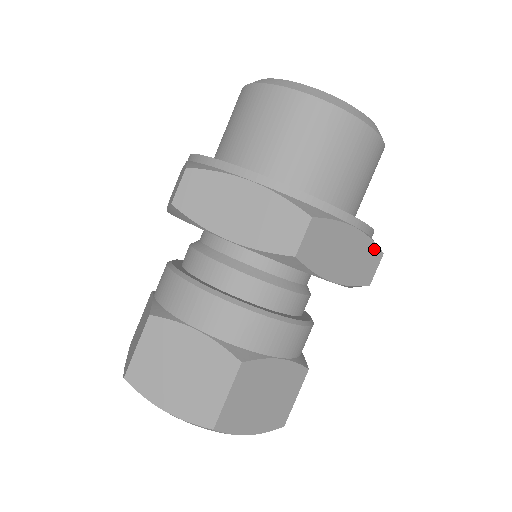
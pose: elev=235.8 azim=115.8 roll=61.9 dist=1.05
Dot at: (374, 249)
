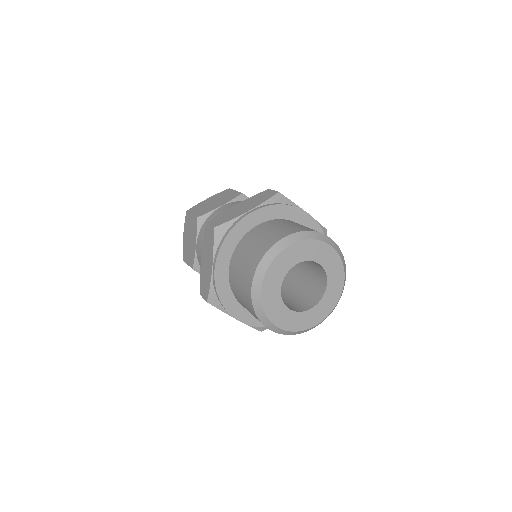
Dot at: occluded
